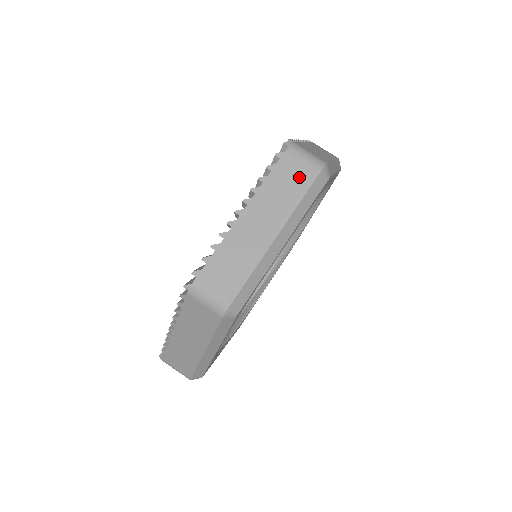
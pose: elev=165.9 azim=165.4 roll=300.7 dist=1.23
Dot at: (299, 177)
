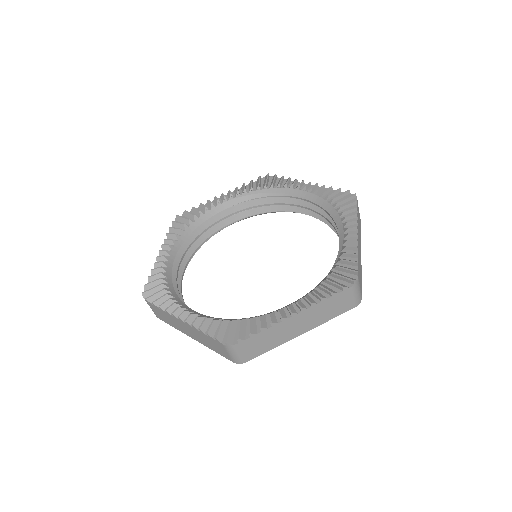
Dot at: (342, 306)
